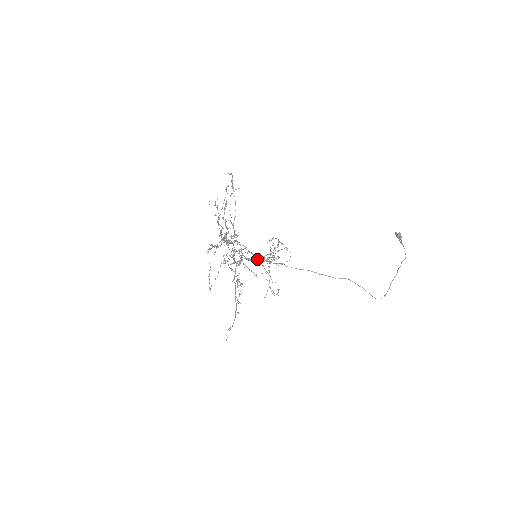
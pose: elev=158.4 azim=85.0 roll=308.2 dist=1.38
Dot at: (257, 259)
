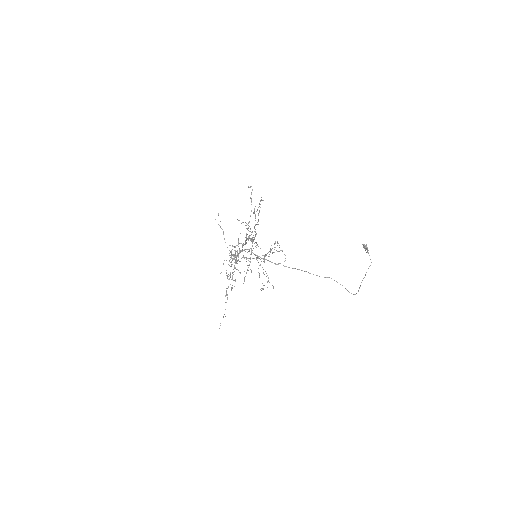
Dot at: occluded
